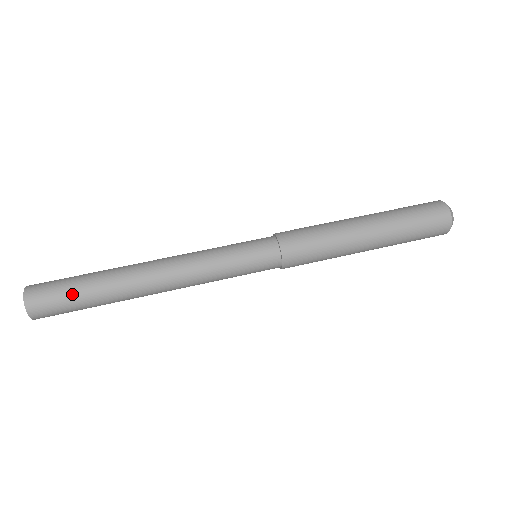
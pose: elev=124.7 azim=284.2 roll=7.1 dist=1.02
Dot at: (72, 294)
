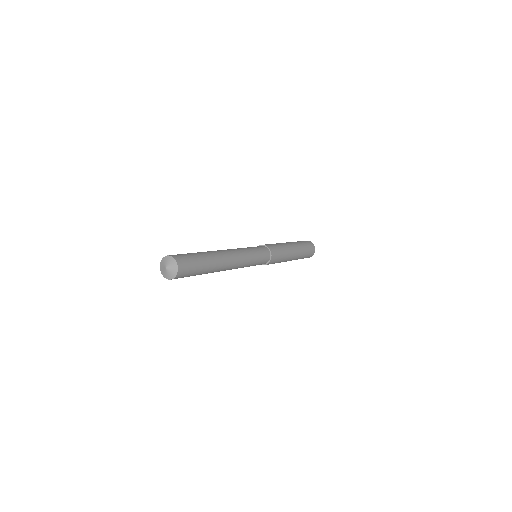
Dot at: (197, 260)
